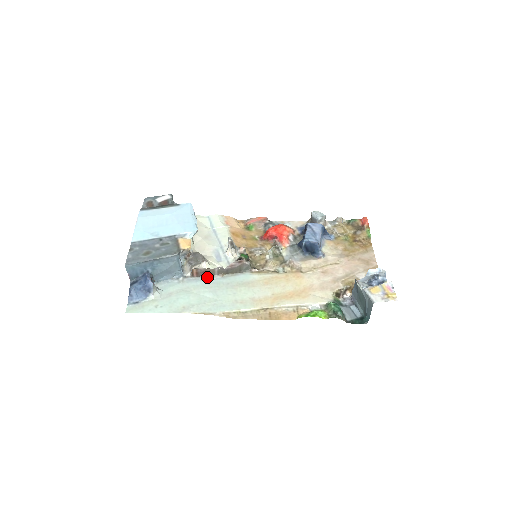
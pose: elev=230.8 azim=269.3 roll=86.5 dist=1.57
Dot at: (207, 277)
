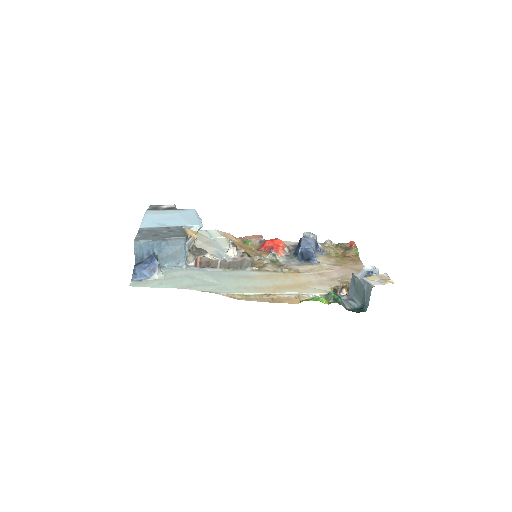
Dot at: (209, 269)
